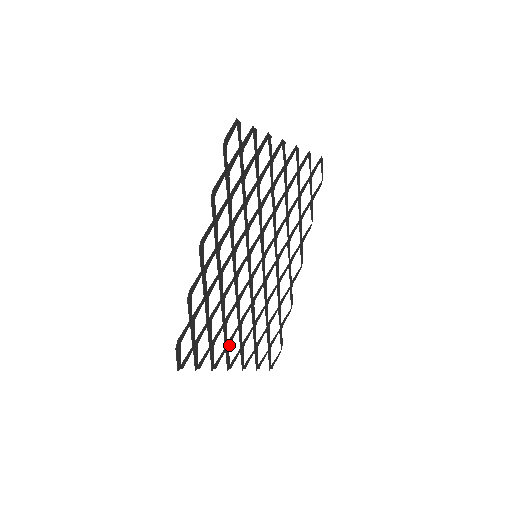
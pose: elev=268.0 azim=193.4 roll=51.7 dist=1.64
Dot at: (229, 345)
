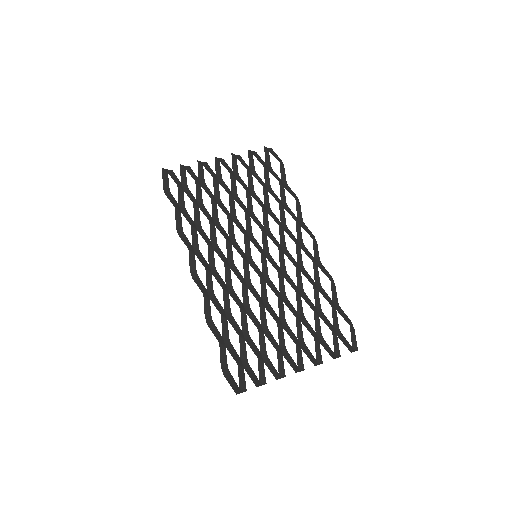
Dot at: (285, 348)
